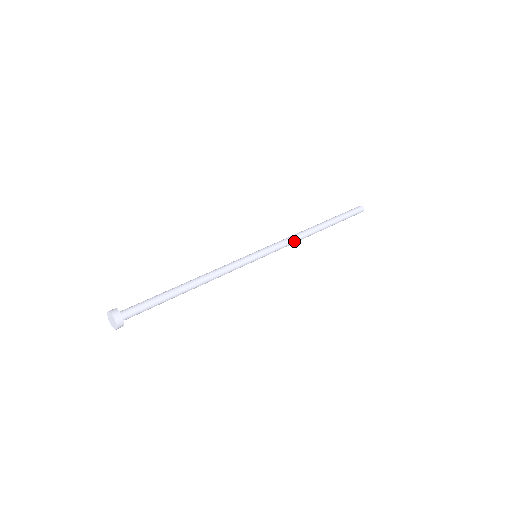
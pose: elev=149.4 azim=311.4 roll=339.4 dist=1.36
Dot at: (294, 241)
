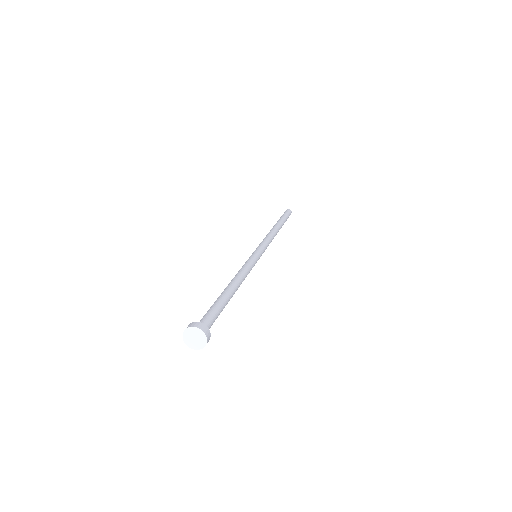
Dot at: (270, 242)
